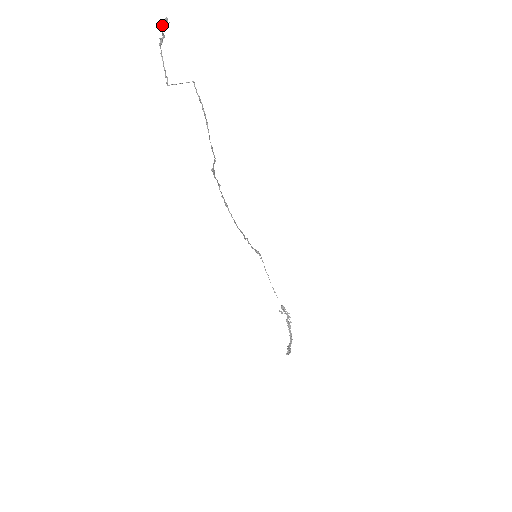
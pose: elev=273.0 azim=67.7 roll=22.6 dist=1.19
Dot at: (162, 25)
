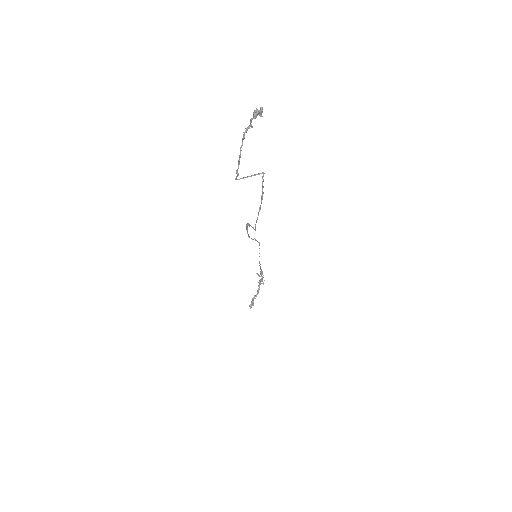
Dot at: (254, 118)
